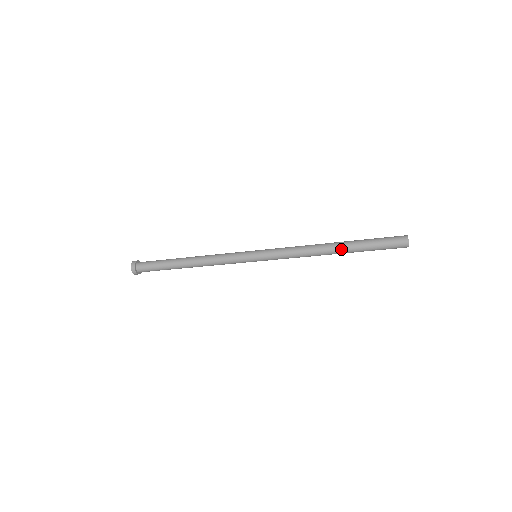
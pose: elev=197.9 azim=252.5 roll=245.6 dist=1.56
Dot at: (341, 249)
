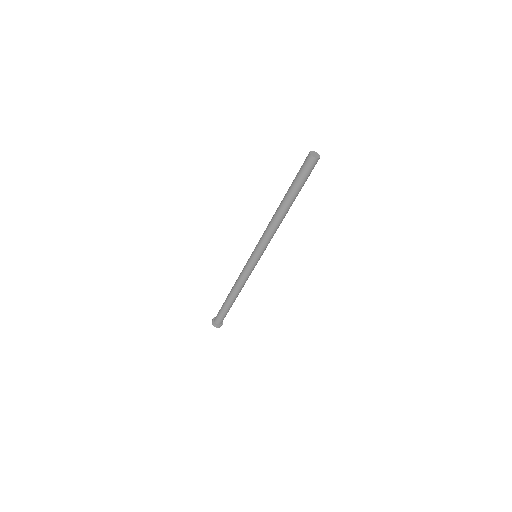
Dot at: (283, 199)
